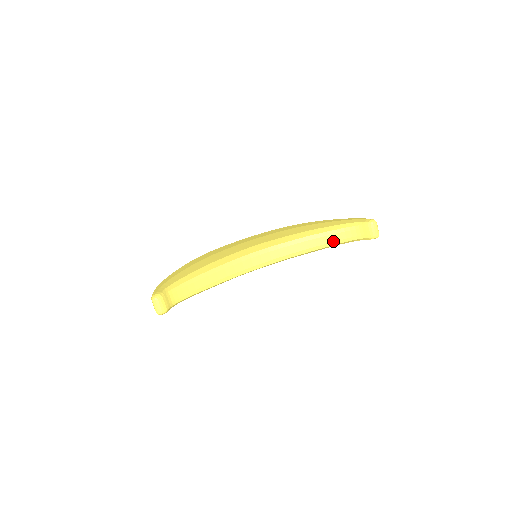
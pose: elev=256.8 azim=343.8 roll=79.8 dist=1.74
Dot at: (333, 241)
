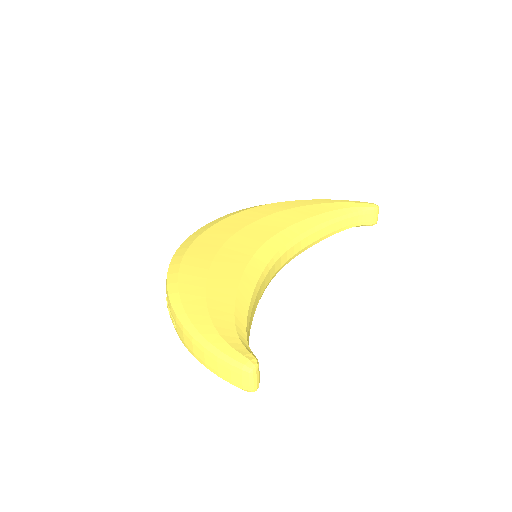
Dot at: (336, 230)
